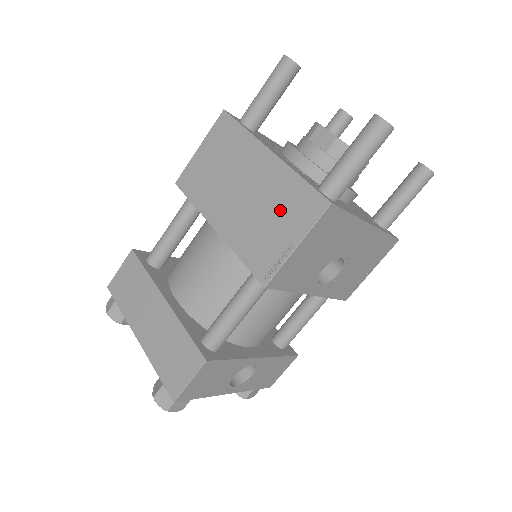
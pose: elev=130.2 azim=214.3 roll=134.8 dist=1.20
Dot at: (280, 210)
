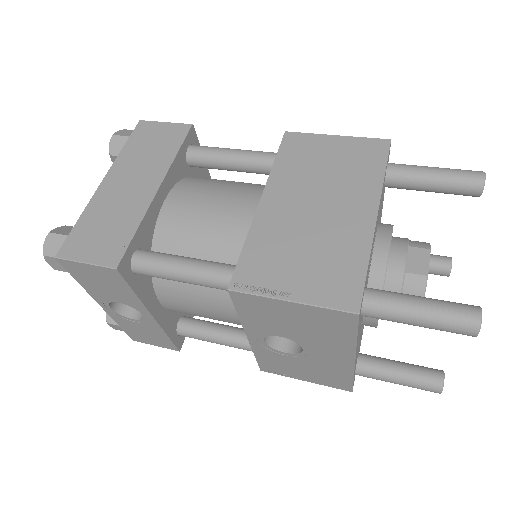
Dot at: (320, 260)
